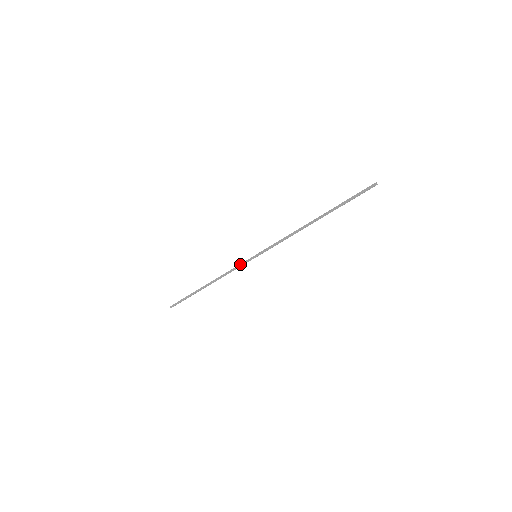
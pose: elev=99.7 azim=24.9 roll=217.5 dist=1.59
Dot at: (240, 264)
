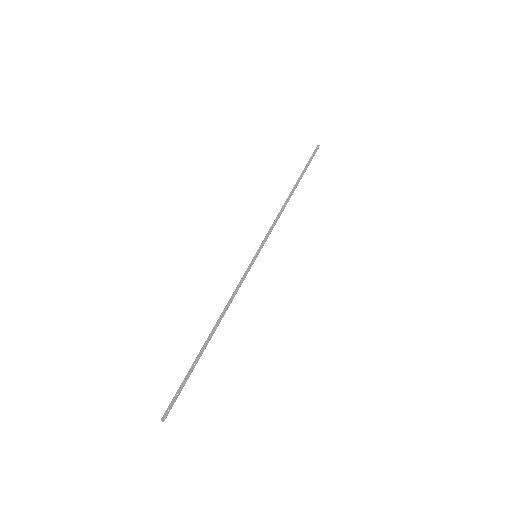
Dot at: (243, 275)
